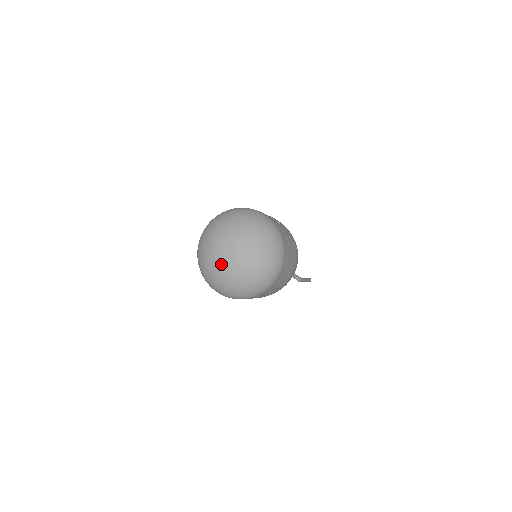
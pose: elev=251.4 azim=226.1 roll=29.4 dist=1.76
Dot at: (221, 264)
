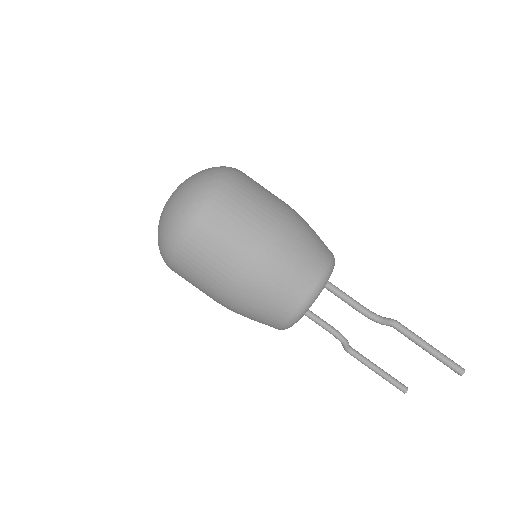
Dot at: occluded
